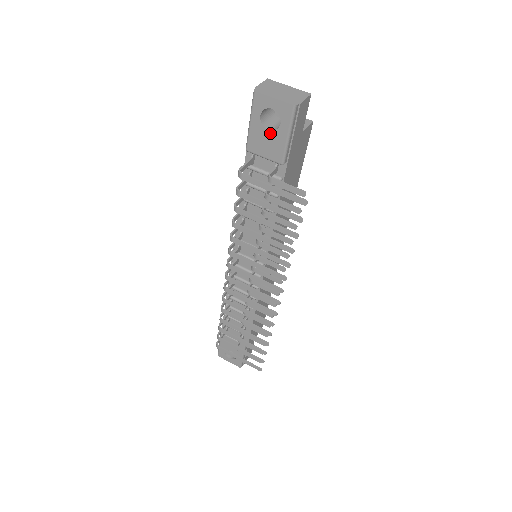
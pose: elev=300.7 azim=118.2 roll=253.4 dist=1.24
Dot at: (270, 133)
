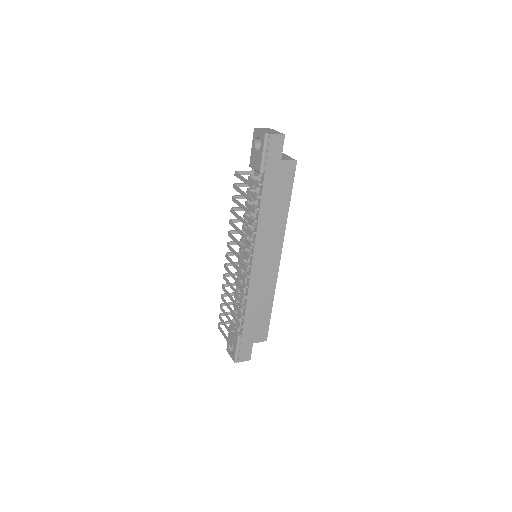
Dot at: (257, 153)
